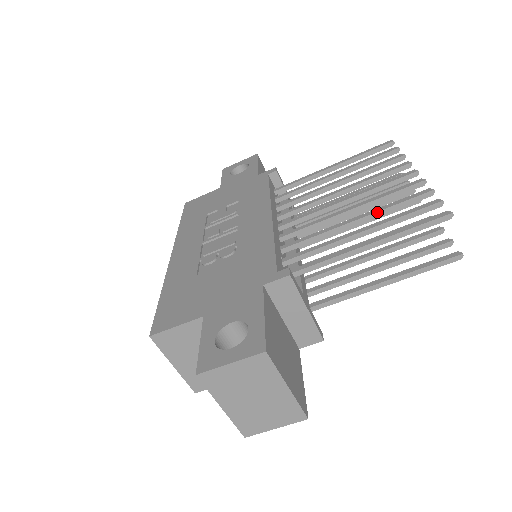
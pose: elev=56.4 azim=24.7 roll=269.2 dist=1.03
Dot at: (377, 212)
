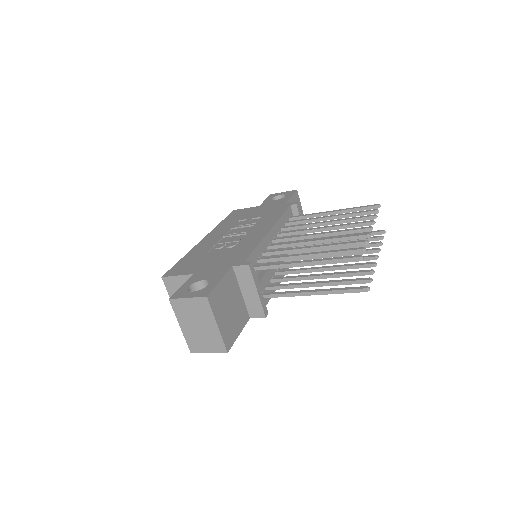
Dot at: (328, 246)
